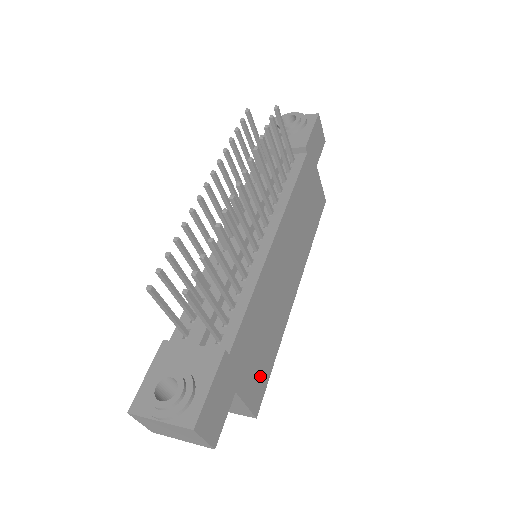
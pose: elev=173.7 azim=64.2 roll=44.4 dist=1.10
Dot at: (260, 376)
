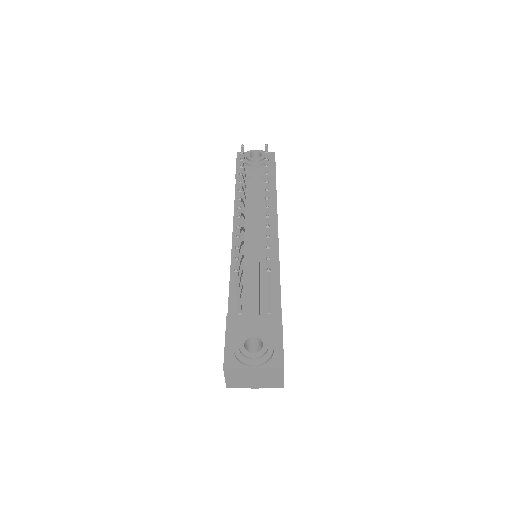
Dot at: occluded
